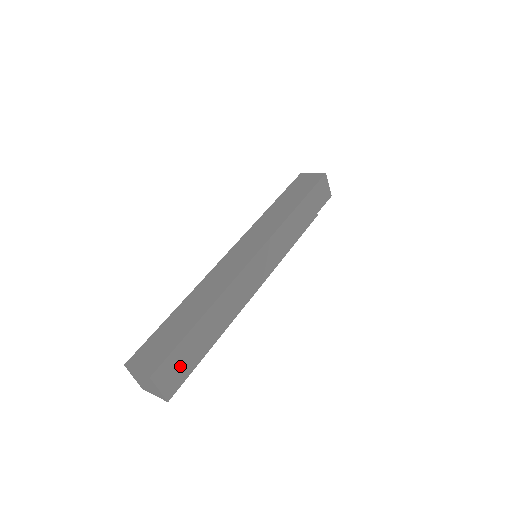
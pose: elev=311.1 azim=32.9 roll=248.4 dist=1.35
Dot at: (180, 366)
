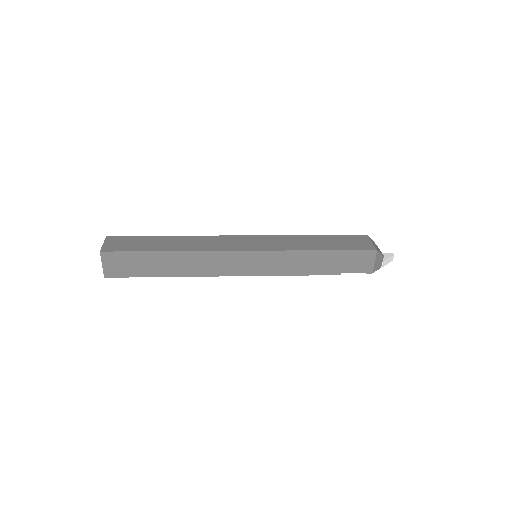
Dot at: (127, 265)
